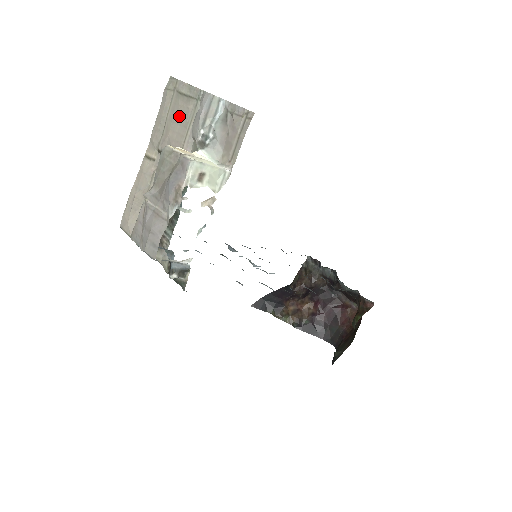
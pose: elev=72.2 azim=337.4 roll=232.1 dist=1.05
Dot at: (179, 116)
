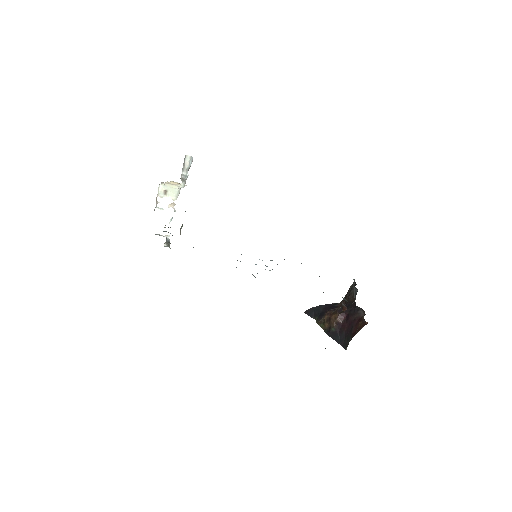
Dot at: occluded
